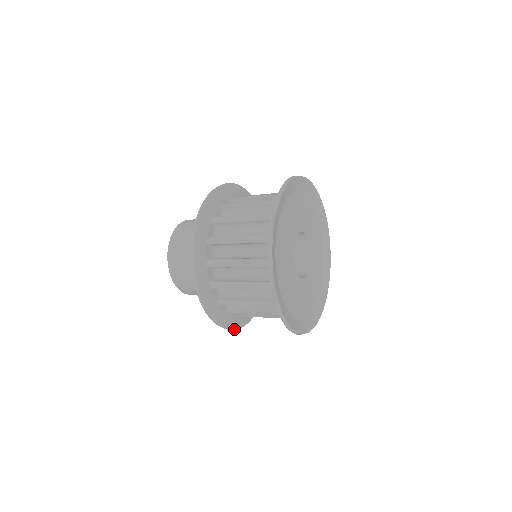
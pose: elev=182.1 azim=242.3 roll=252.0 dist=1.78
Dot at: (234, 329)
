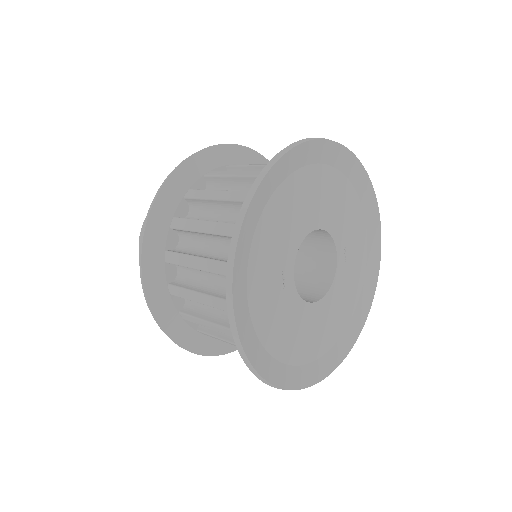
Dot at: (212, 355)
